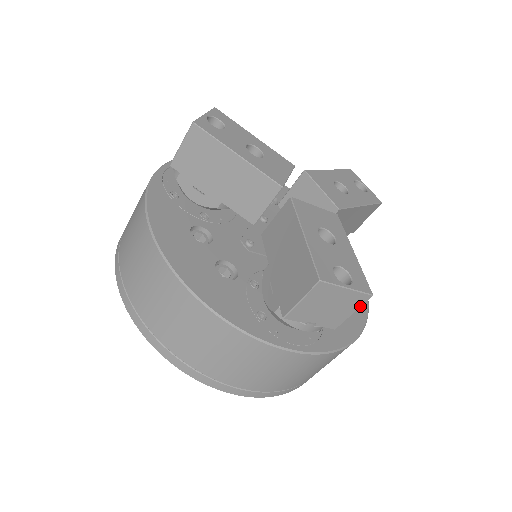
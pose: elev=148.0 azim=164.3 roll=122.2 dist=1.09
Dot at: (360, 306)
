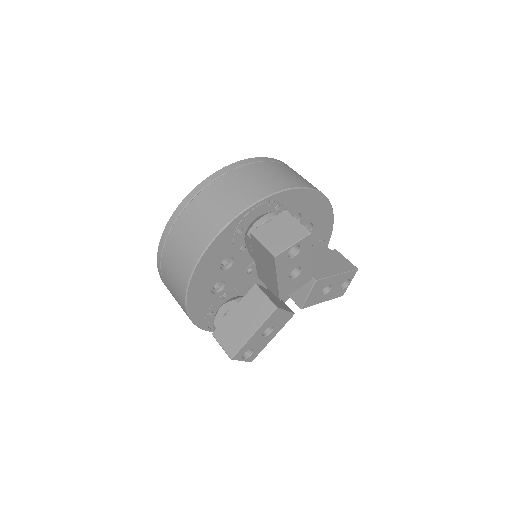
Dot at: occluded
